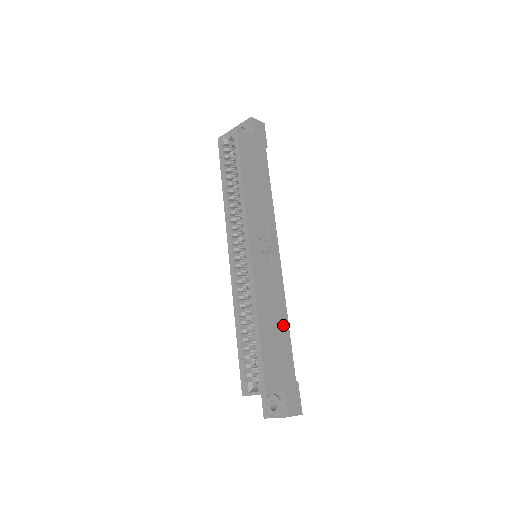
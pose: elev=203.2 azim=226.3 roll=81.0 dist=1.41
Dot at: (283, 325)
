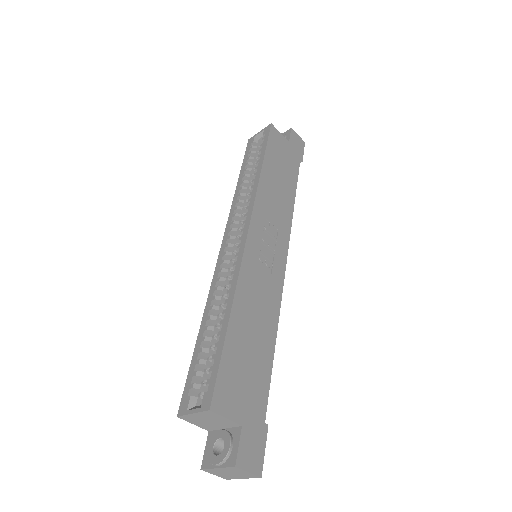
Dot at: (267, 340)
